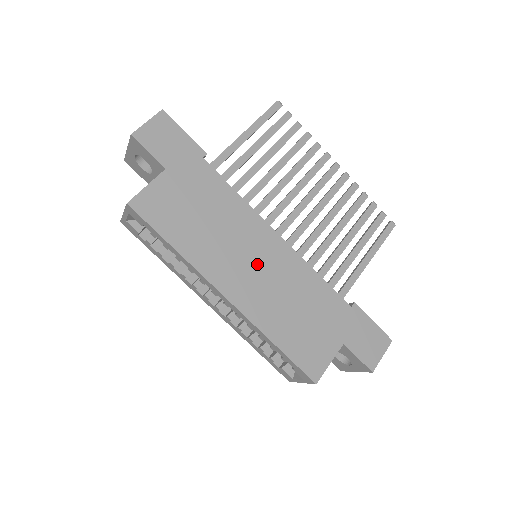
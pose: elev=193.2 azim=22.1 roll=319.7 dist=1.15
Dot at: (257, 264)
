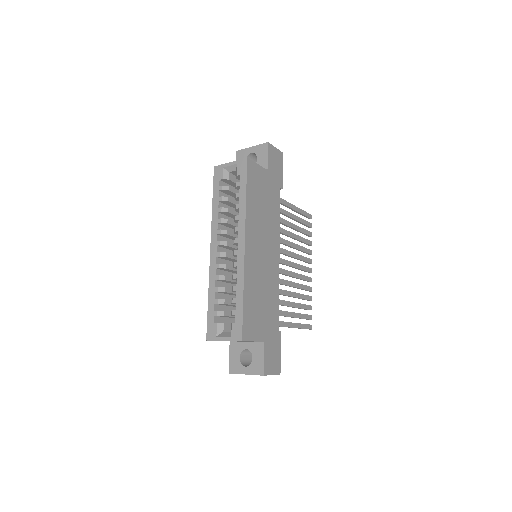
Dot at: (264, 254)
